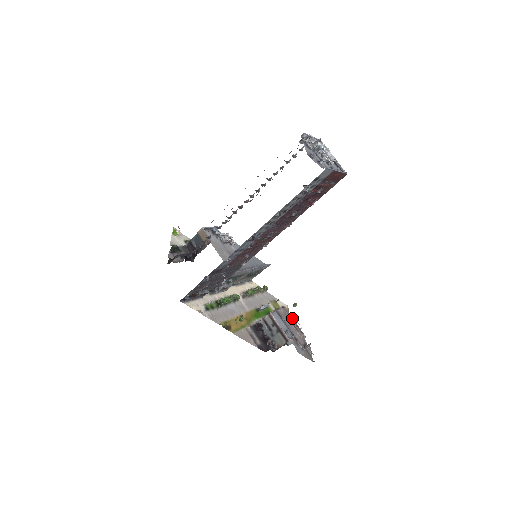
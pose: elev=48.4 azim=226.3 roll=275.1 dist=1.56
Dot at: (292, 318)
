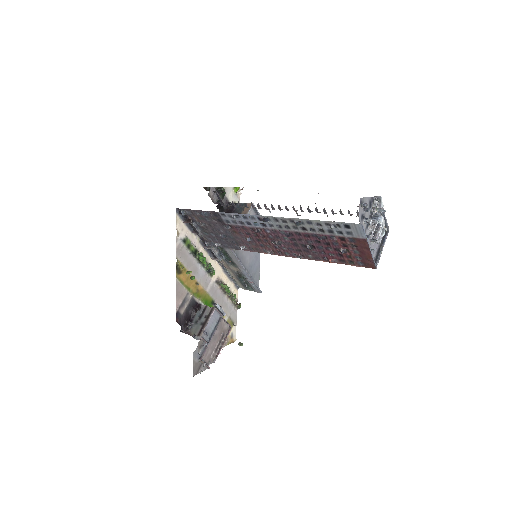
Dot at: (225, 340)
